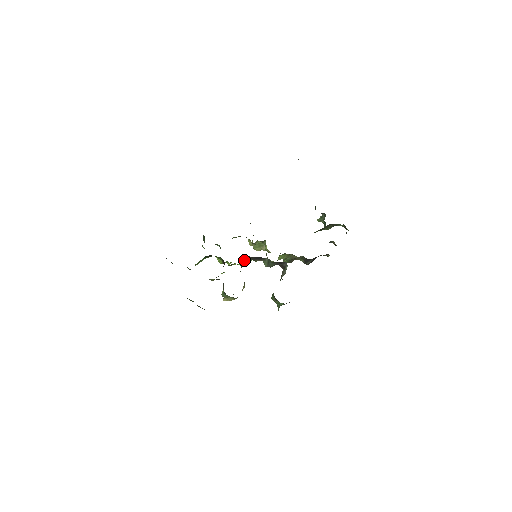
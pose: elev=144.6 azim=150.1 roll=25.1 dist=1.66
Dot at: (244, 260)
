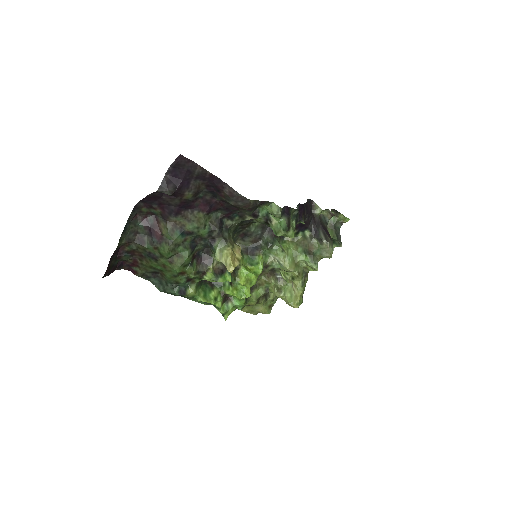
Dot at: occluded
